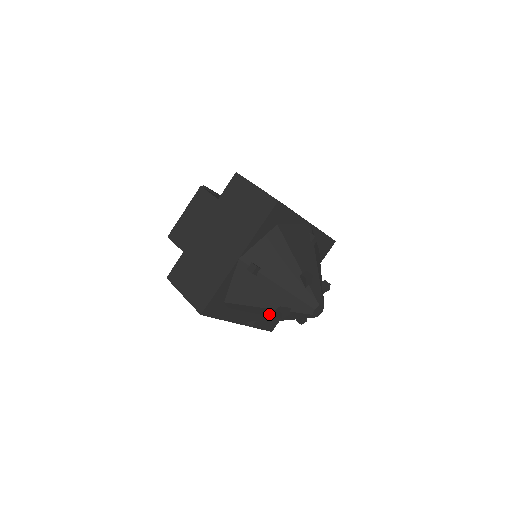
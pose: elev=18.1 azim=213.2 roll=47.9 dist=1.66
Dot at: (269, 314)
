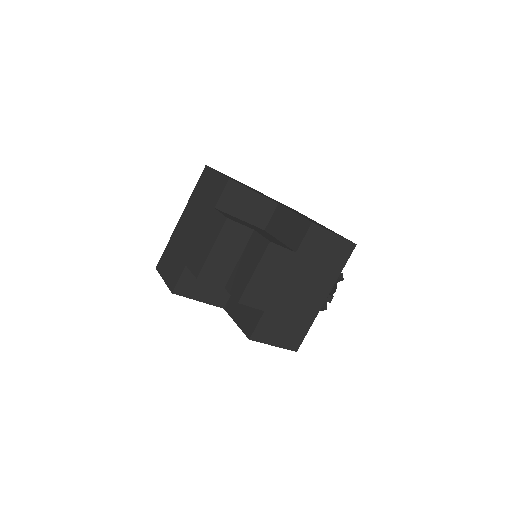
Dot at: occluded
